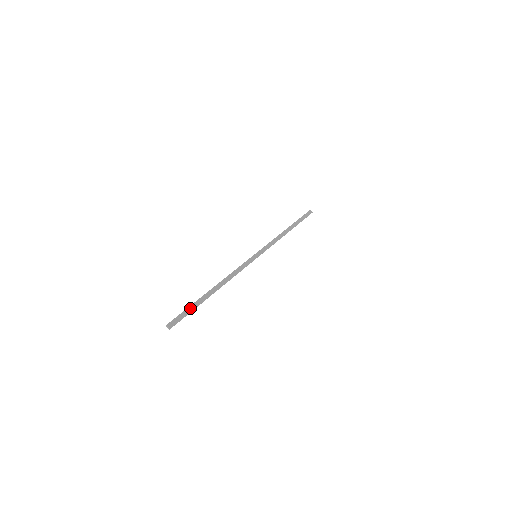
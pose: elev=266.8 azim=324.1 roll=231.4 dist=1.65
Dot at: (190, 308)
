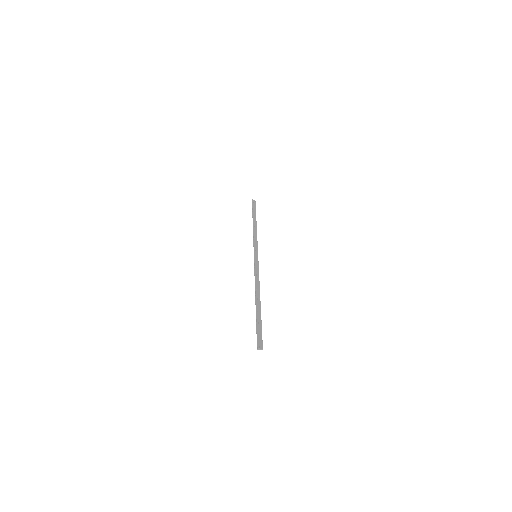
Dot at: (258, 324)
